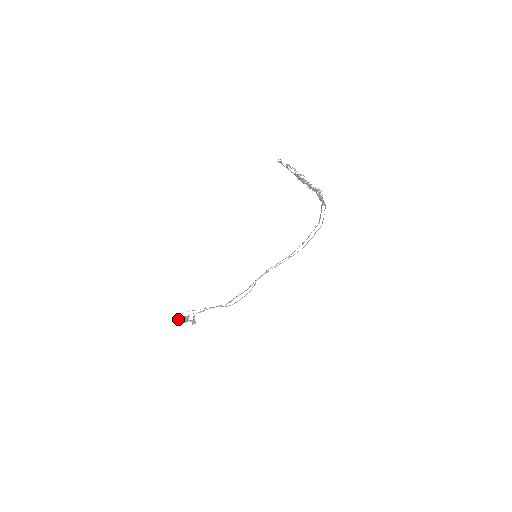
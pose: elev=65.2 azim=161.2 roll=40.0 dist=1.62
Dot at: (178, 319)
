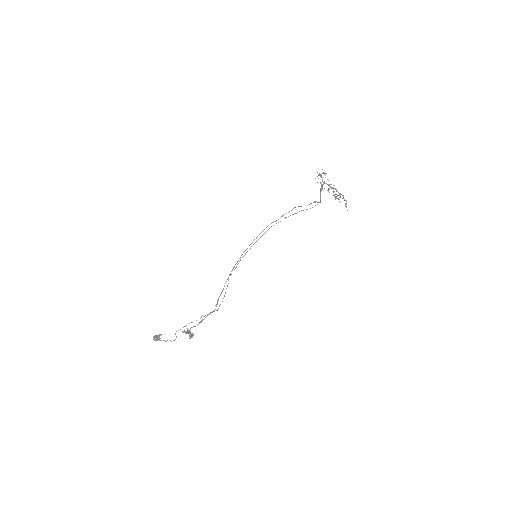
Dot at: (156, 338)
